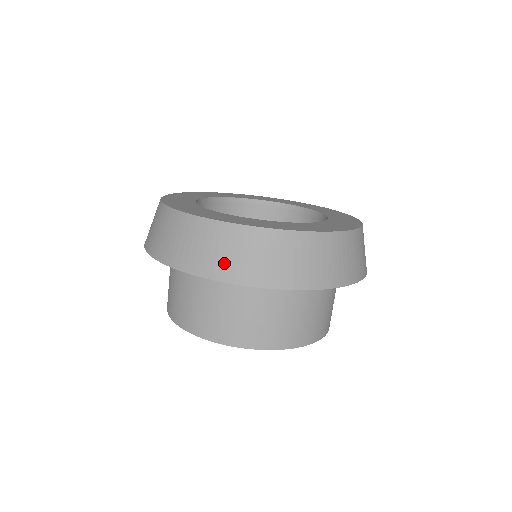
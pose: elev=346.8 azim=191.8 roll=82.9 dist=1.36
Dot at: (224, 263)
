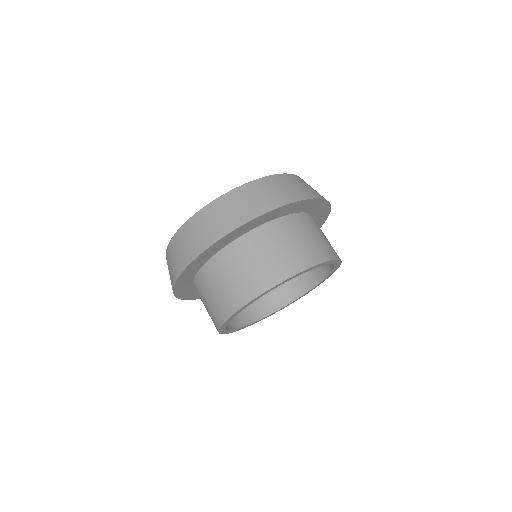
Dot at: (177, 264)
